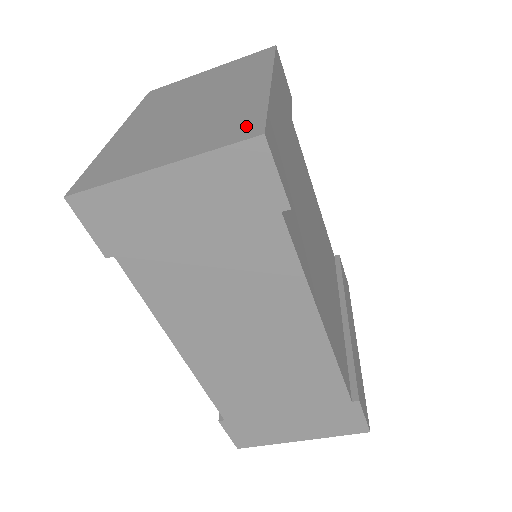
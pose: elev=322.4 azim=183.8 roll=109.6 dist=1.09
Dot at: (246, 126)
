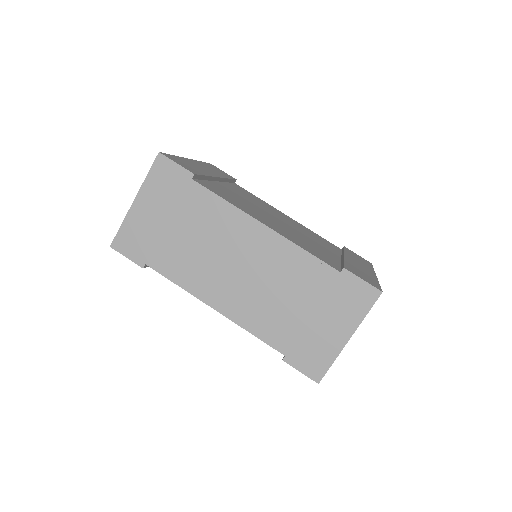
Dot at: occluded
